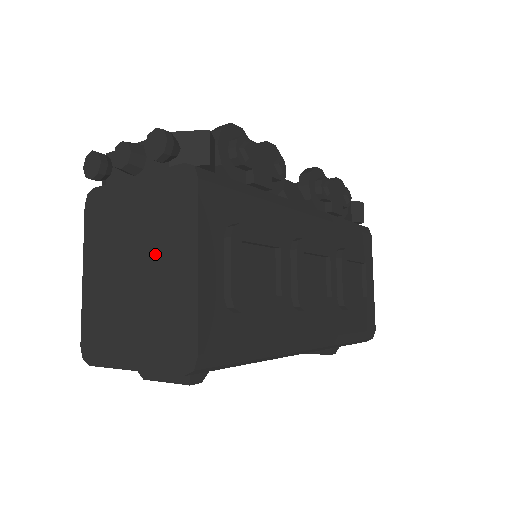
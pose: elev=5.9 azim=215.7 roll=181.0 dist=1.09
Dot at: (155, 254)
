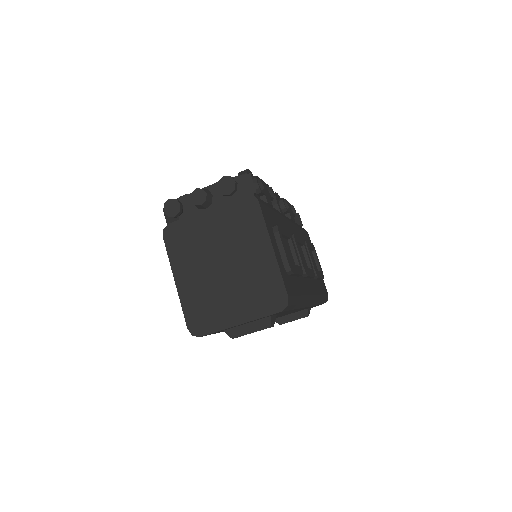
Dot at: (237, 251)
